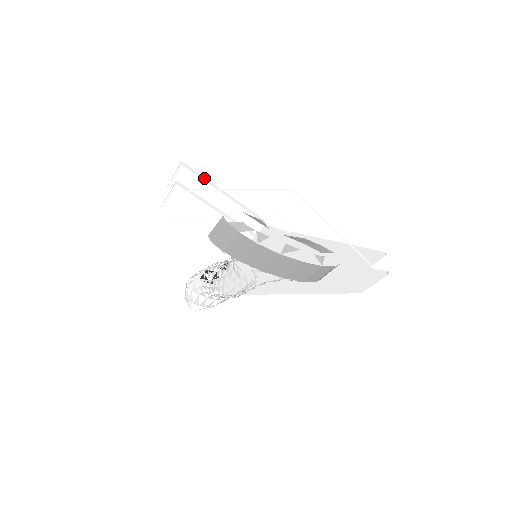
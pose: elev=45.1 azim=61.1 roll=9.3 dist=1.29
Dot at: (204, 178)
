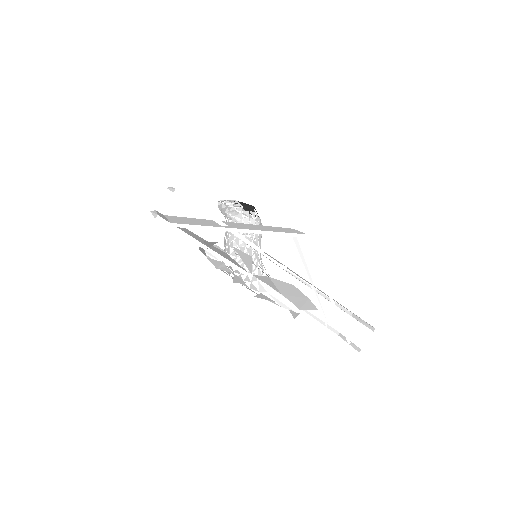
Dot at: (199, 207)
